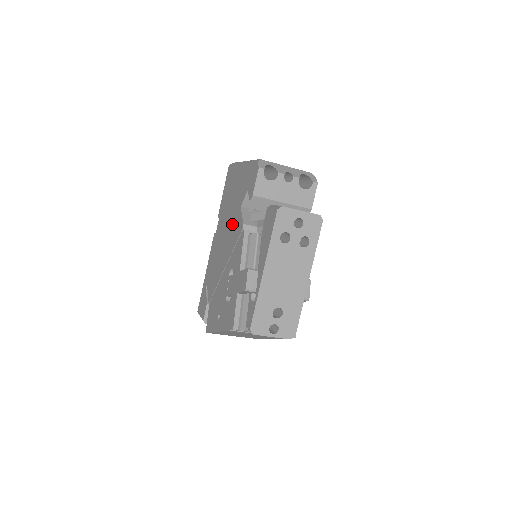
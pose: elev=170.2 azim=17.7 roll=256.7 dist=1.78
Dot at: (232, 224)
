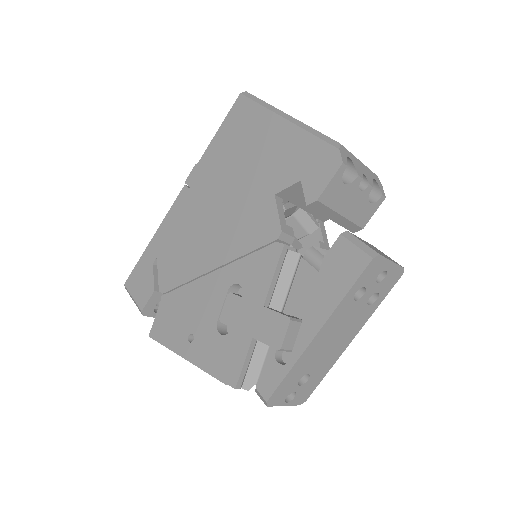
Dot at: (245, 208)
